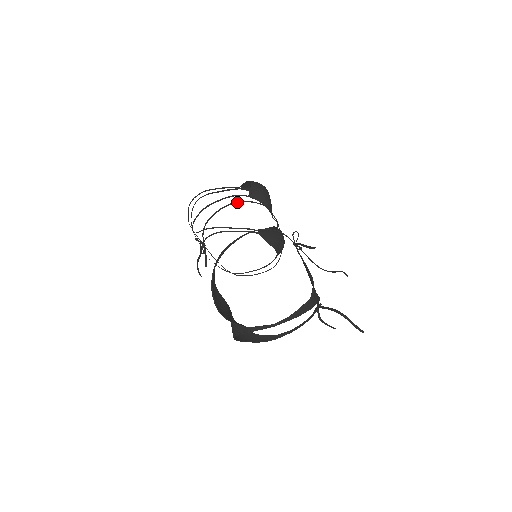
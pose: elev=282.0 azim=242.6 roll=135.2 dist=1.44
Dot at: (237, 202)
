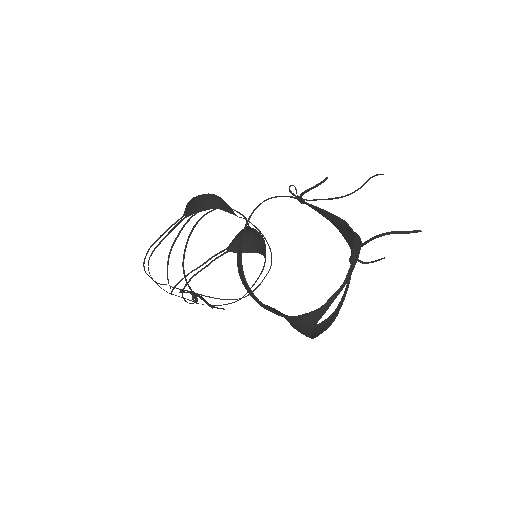
Dot at: (199, 220)
